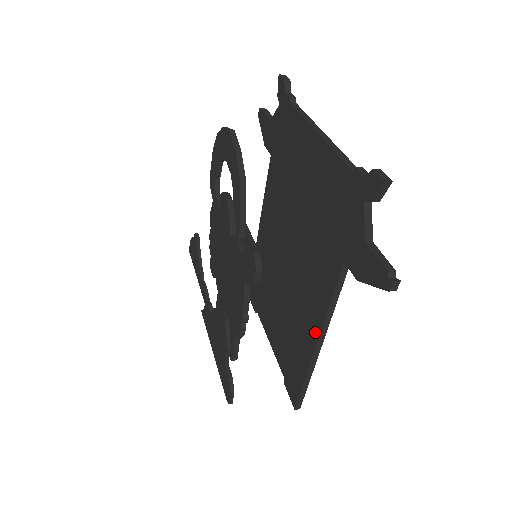
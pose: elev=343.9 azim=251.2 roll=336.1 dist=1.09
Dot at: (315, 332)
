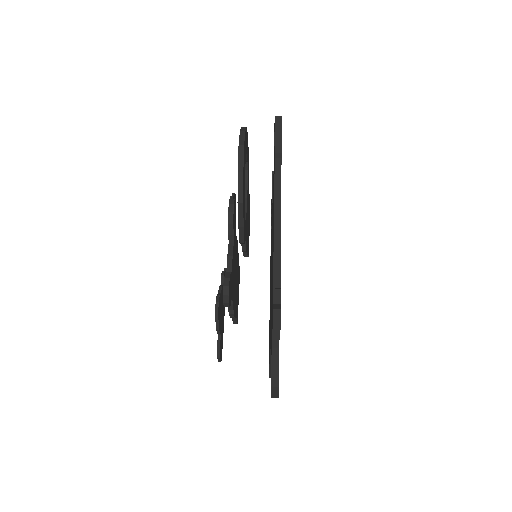
Dot at: occluded
